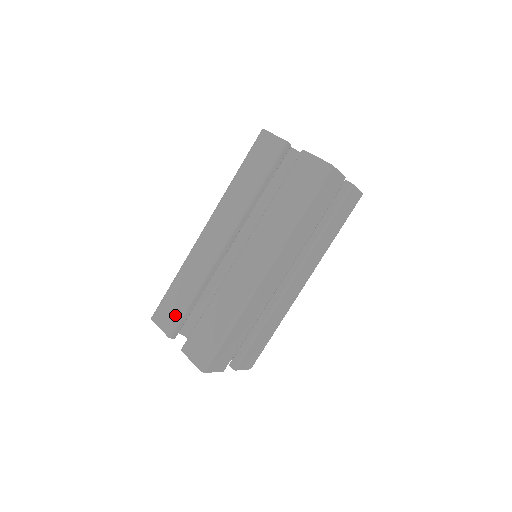
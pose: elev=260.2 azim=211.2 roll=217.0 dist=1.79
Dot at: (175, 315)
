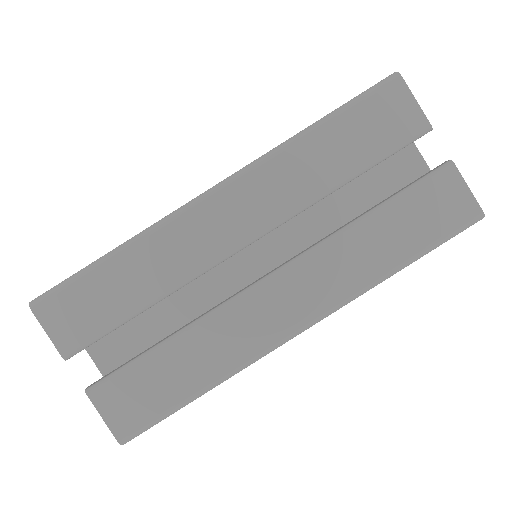
Dot at: (92, 324)
